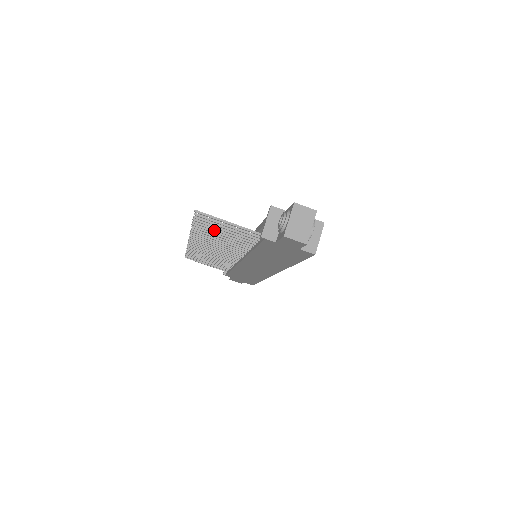
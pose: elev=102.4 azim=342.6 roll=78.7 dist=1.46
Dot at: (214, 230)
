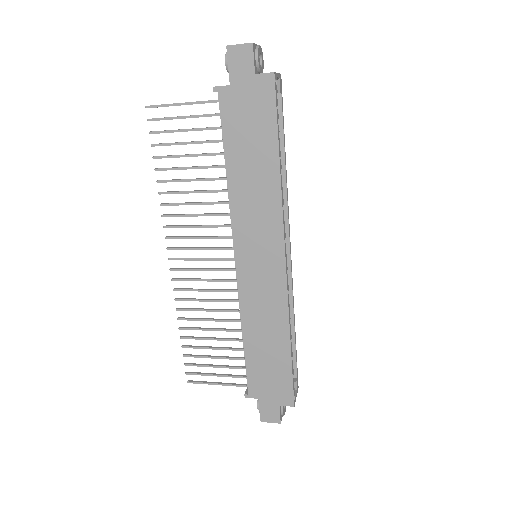
Dot at: (177, 156)
